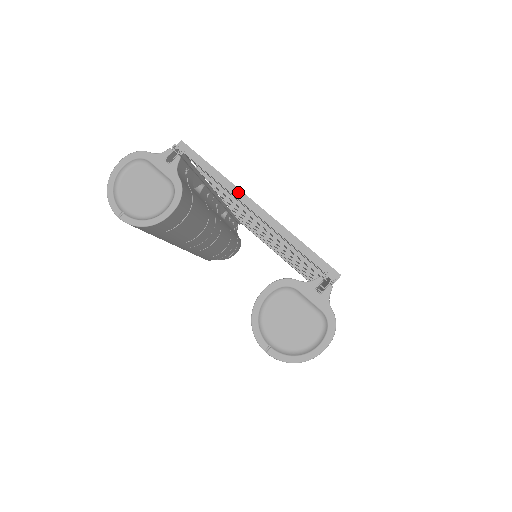
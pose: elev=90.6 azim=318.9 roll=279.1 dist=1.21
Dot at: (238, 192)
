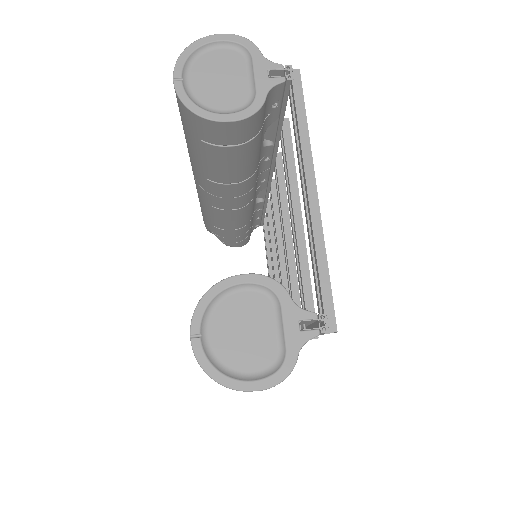
Dot at: (309, 161)
